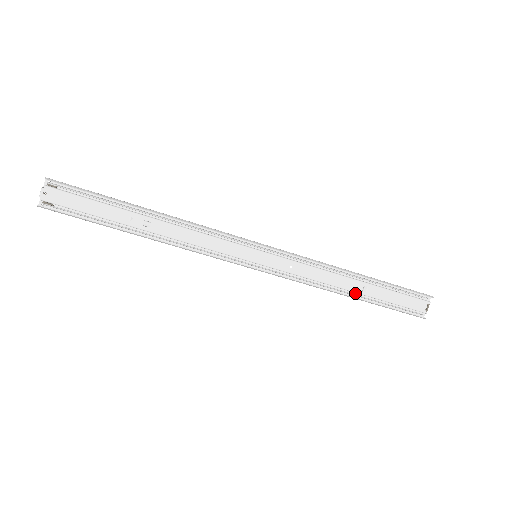
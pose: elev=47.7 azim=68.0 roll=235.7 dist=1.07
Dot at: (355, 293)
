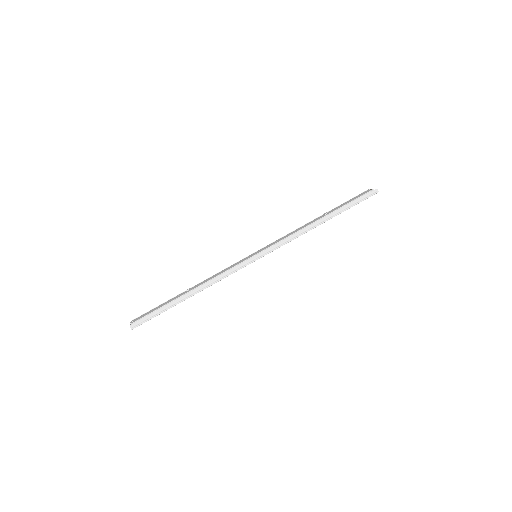
Dot at: (326, 220)
